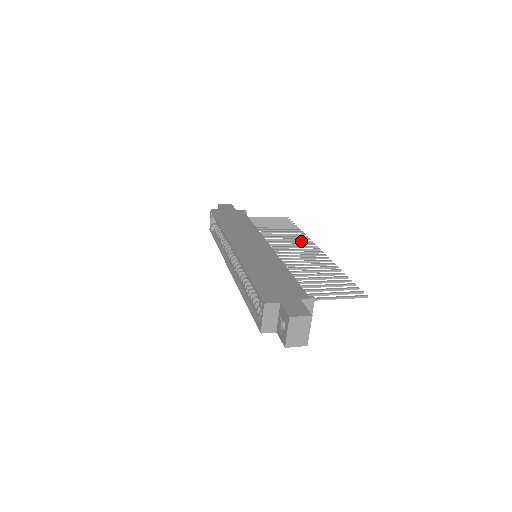
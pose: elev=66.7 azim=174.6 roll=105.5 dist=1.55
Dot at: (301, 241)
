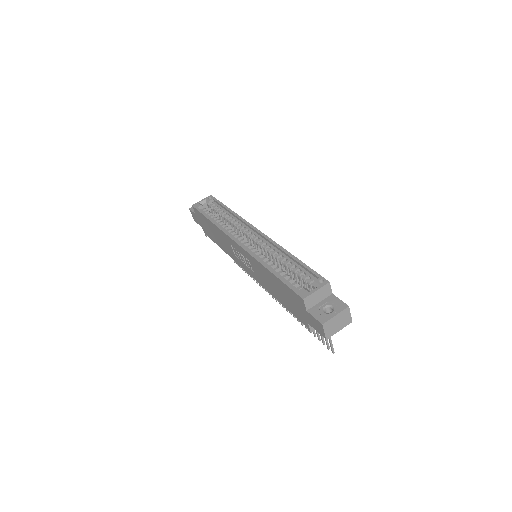
Dot at: occluded
